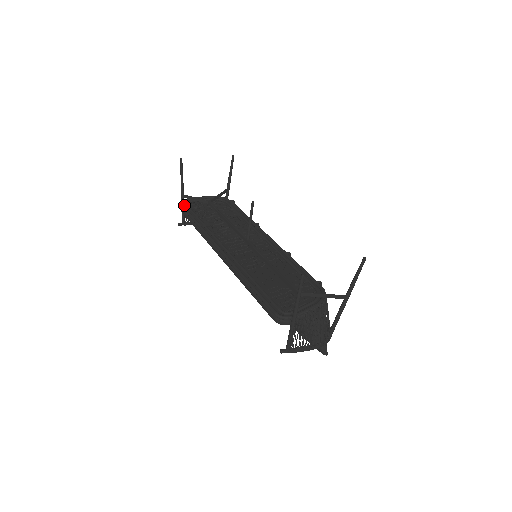
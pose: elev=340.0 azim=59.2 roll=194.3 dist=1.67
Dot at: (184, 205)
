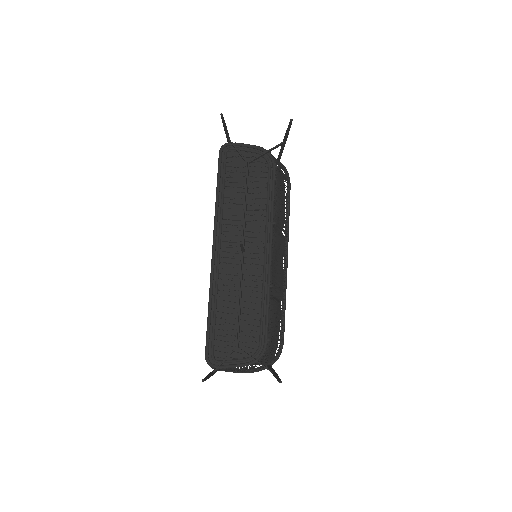
Dot at: (224, 152)
